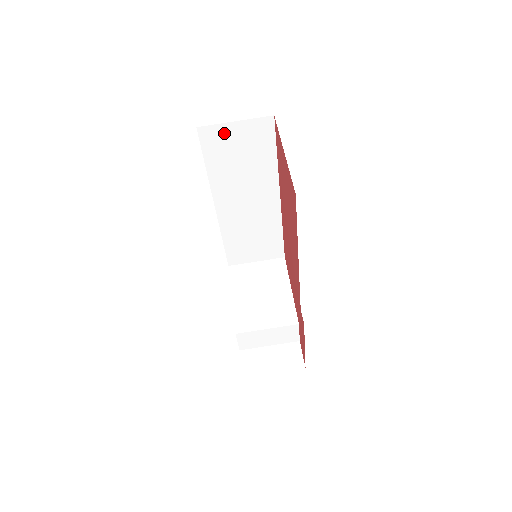
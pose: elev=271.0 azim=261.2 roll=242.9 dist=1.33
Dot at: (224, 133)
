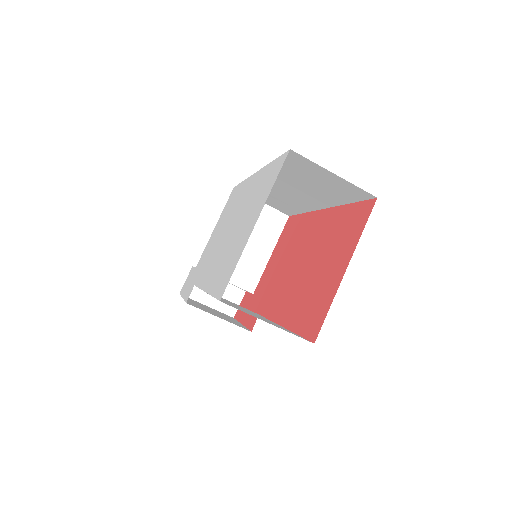
Dot at: (315, 168)
